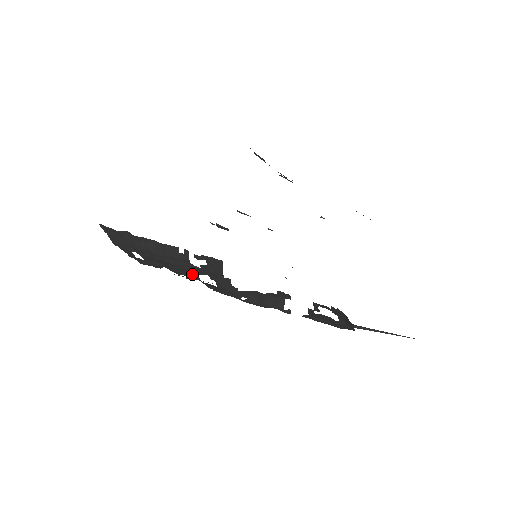
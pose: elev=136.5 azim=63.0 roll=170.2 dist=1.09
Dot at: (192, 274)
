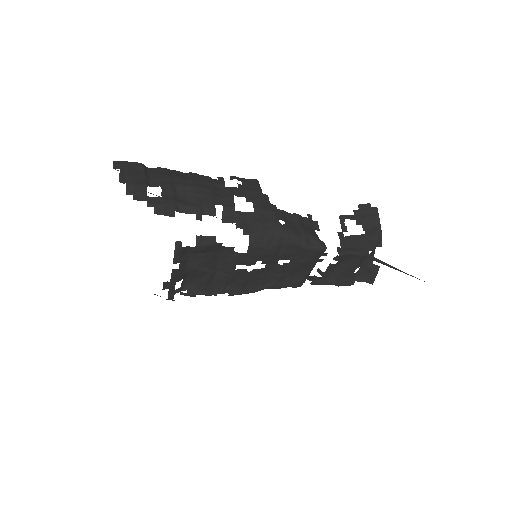
Dot at: (223, 203)
